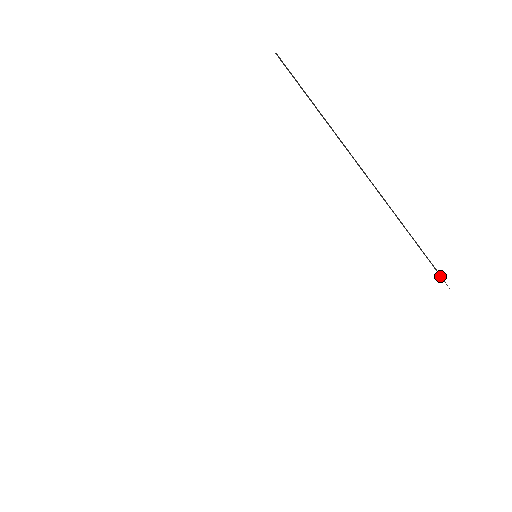
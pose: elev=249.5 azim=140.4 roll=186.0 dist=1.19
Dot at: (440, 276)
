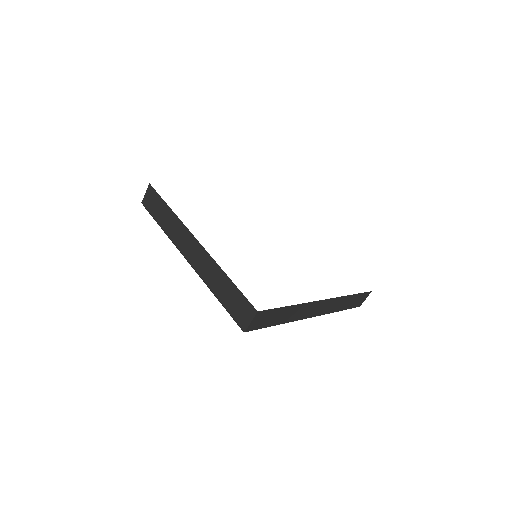
Dot at: occluded
